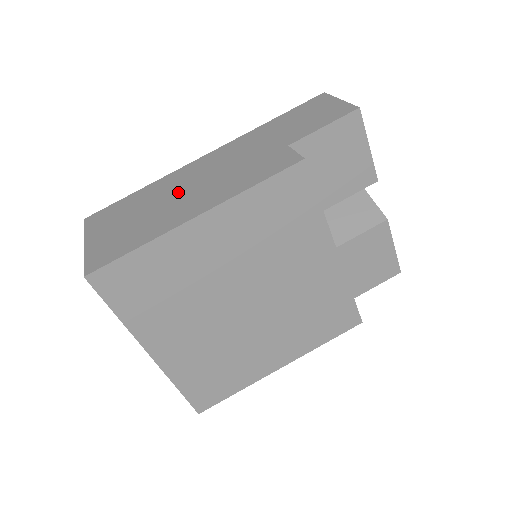
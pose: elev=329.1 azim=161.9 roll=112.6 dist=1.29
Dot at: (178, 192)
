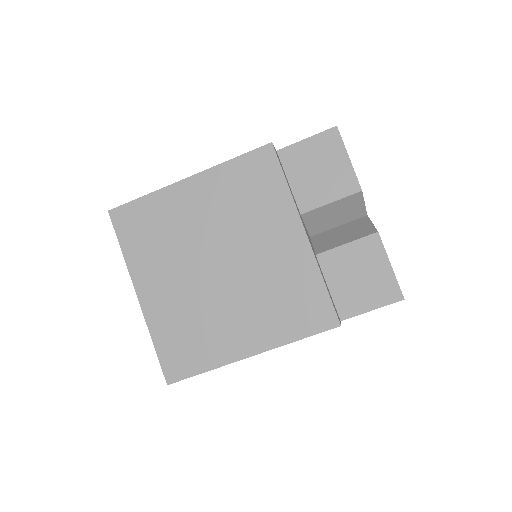
Dot at: occluded
